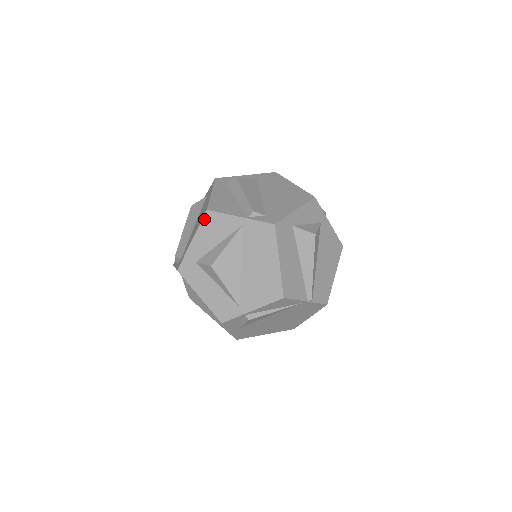
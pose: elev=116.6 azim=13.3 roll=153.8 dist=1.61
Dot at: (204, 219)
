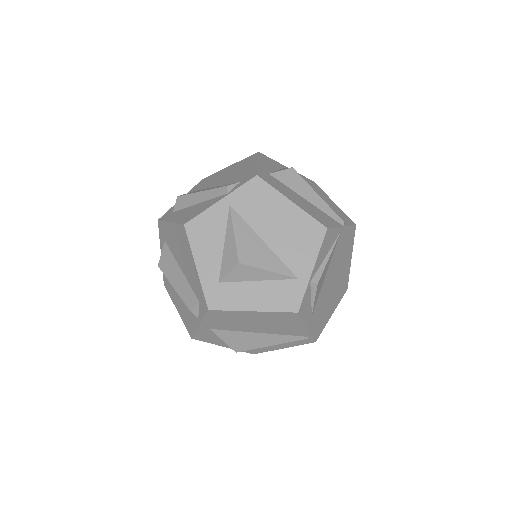
Dot at: (189, 235)
